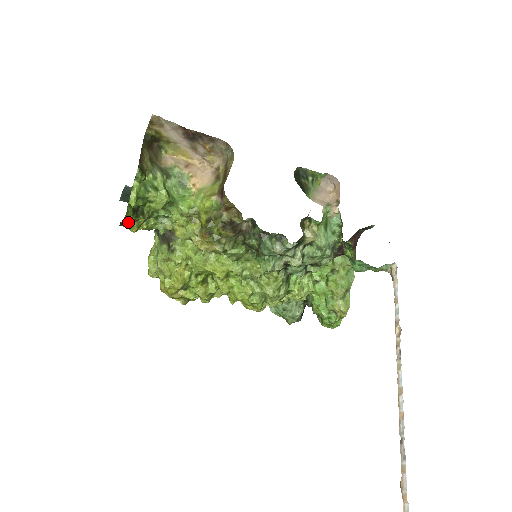
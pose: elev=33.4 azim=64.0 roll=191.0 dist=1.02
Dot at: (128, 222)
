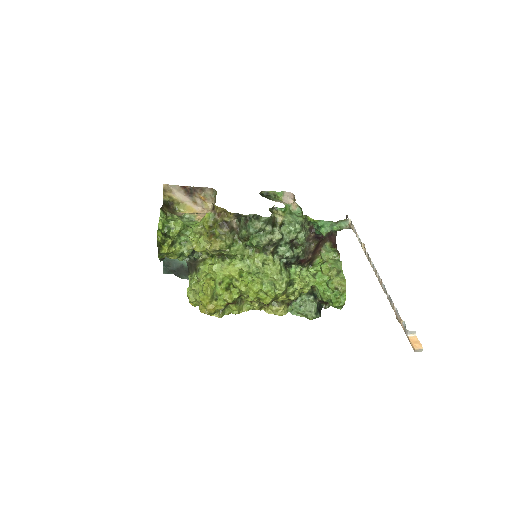
Dot at: (160, 240)
